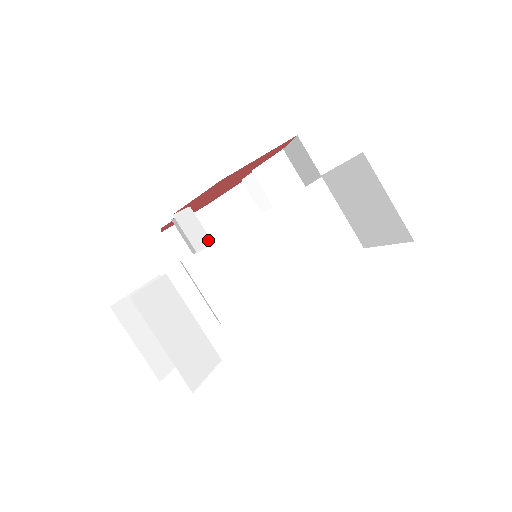
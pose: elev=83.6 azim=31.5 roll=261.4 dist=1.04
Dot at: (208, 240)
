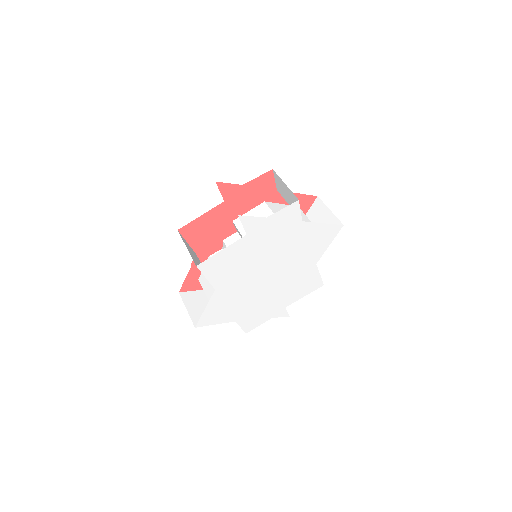
Dot at: occluded
